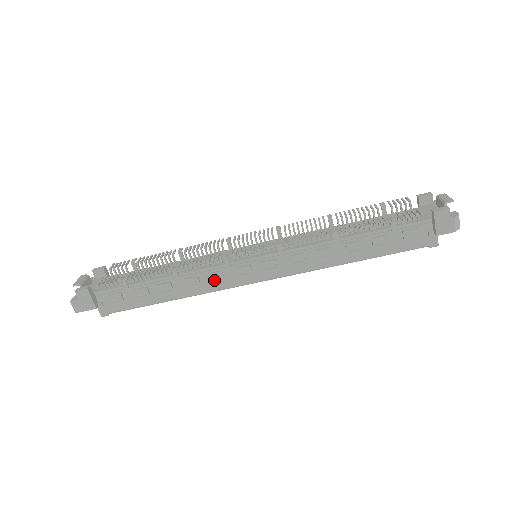
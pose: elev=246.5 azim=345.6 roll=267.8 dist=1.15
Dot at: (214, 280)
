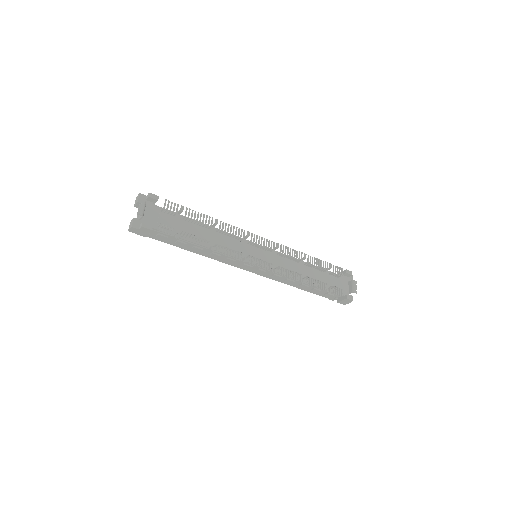
Dot at: (227, 260)
